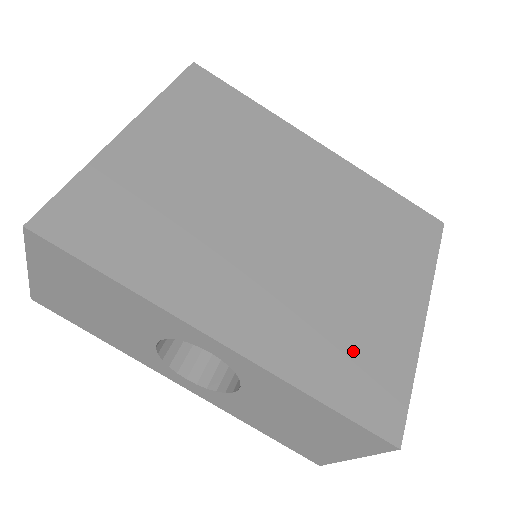
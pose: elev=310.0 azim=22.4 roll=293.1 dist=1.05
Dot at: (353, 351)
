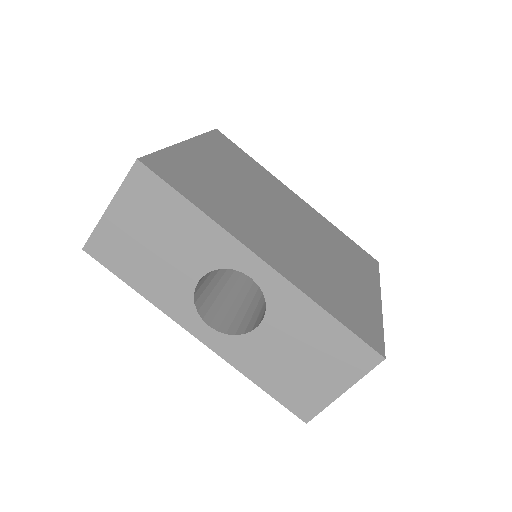
Dot at: (344, 299)
